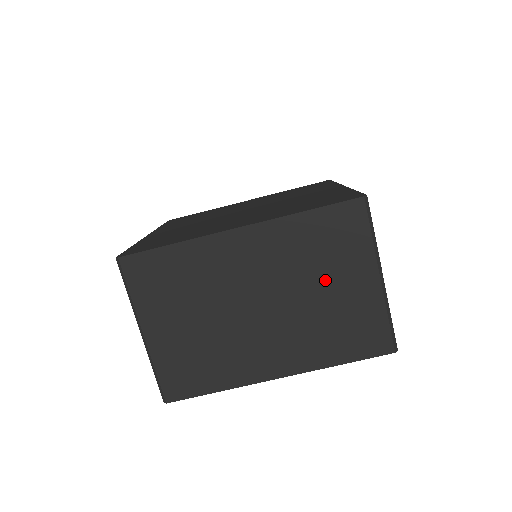
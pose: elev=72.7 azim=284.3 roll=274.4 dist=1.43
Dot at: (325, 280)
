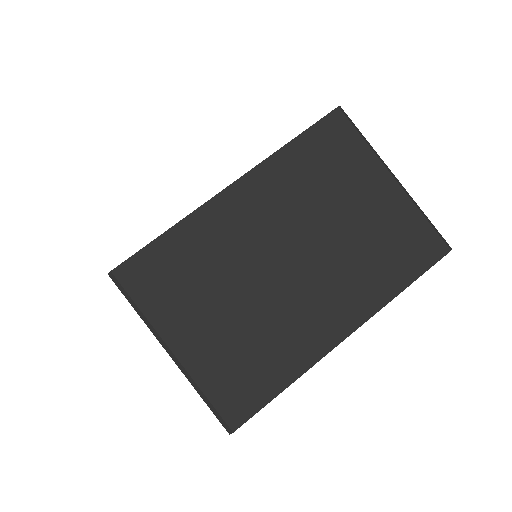
Dot at: (342, 203)
